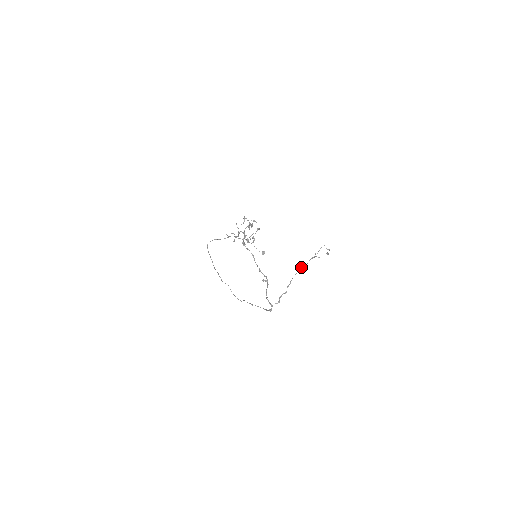
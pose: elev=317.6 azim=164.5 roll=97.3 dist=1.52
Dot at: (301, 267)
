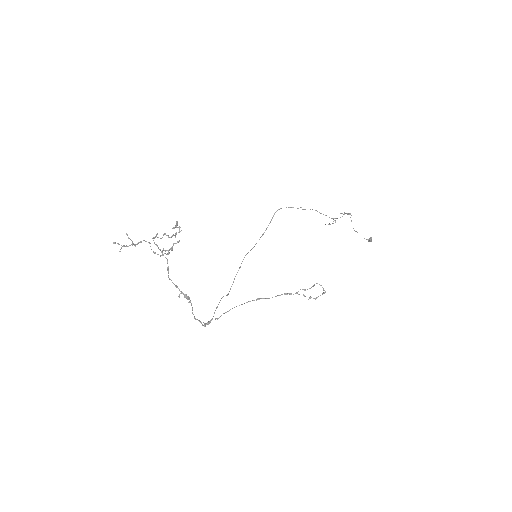
Dot at: (256, 299)
